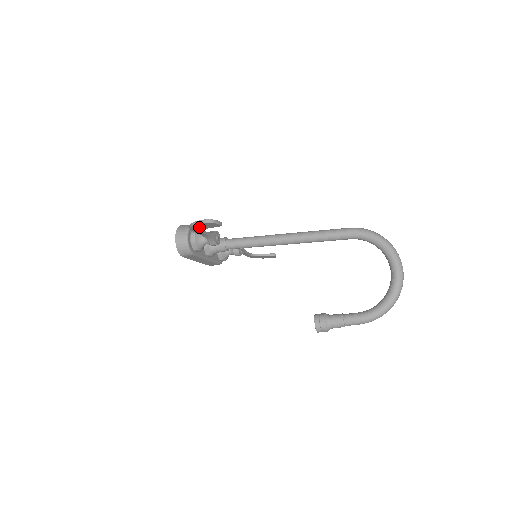
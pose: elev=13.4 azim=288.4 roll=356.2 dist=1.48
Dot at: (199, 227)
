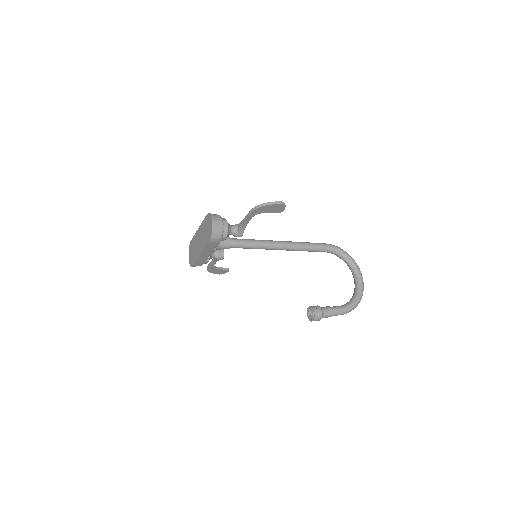
Dot at: (265, 209)
